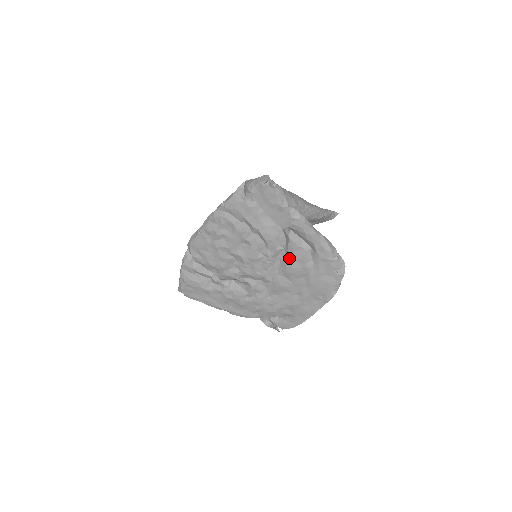
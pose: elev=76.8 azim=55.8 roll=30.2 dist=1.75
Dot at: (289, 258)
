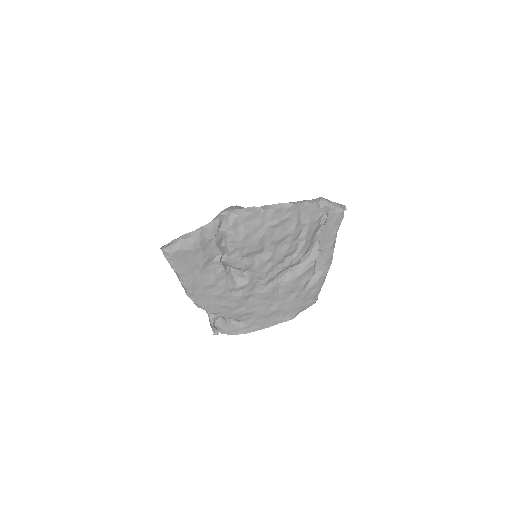
Dot at: (300, 273)
